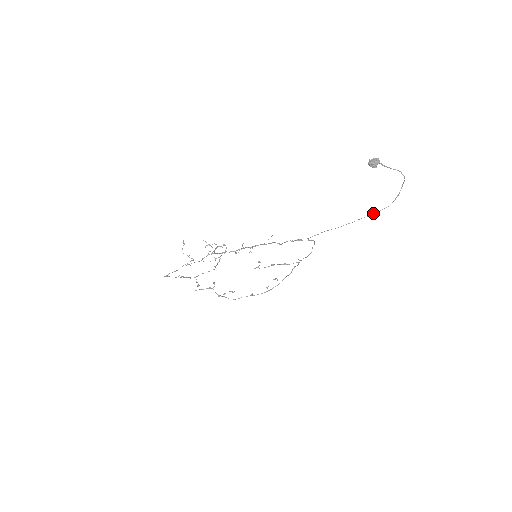
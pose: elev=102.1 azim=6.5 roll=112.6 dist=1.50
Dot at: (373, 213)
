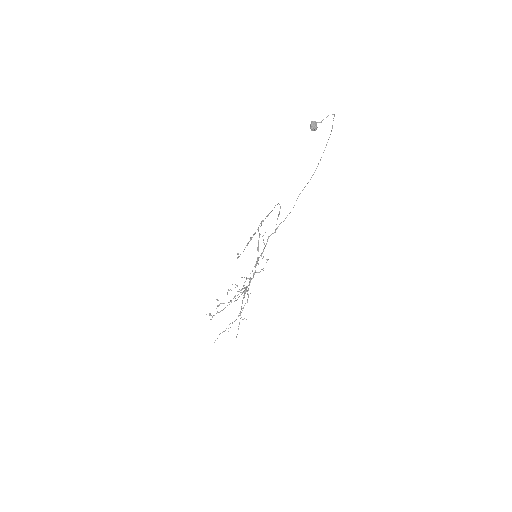
Dot at: occluded
